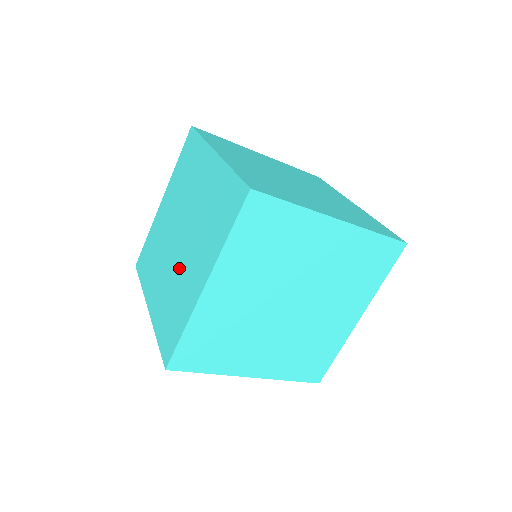
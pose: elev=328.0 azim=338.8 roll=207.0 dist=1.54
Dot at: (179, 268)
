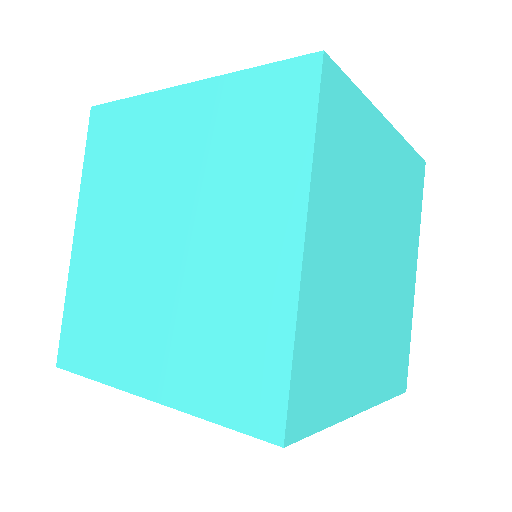
Dot at: (200, 275)
